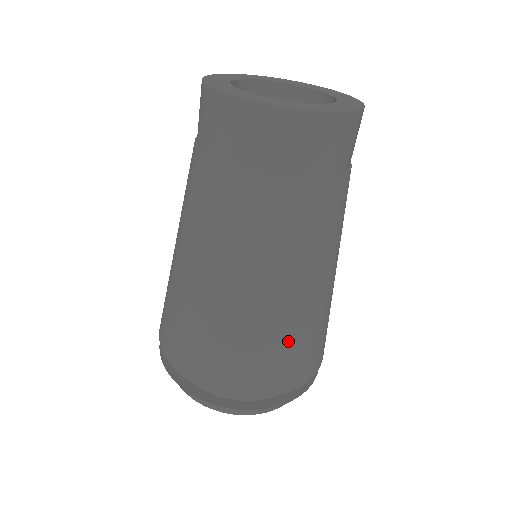
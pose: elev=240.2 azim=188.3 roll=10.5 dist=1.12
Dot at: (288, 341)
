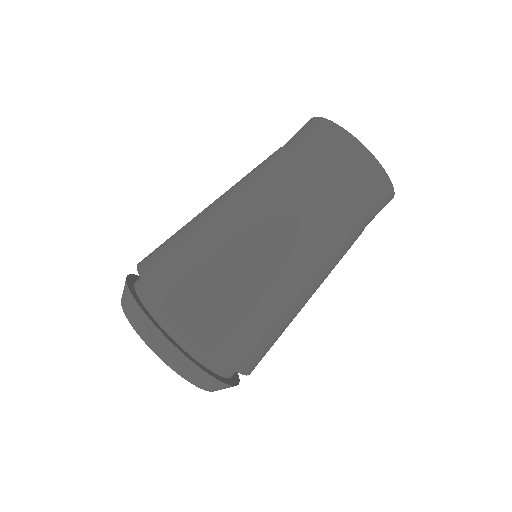
Dot at: (232, 288)
